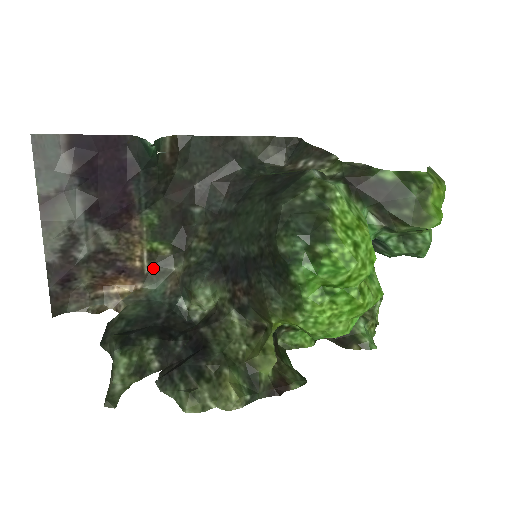
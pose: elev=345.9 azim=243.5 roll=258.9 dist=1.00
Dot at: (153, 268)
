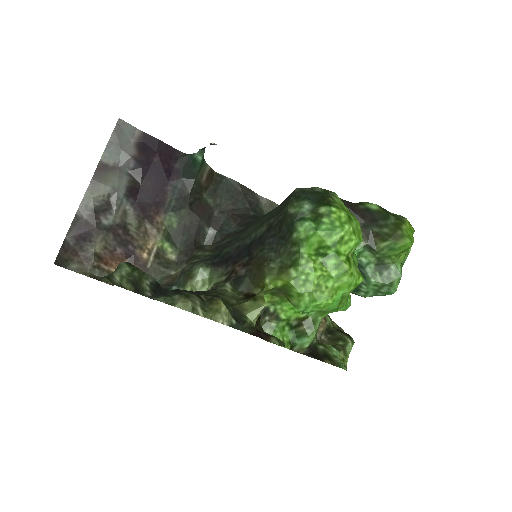
Dot at: (156, 265)
